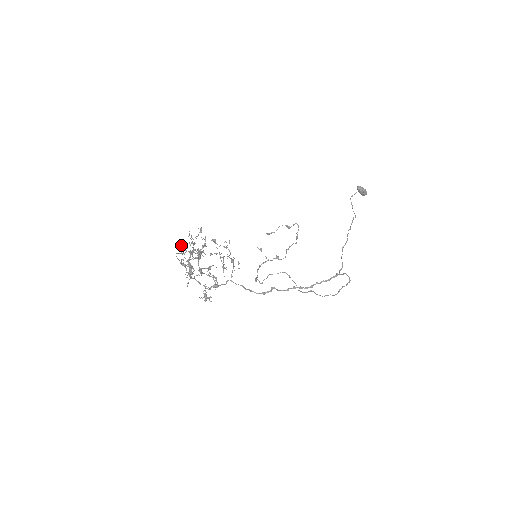
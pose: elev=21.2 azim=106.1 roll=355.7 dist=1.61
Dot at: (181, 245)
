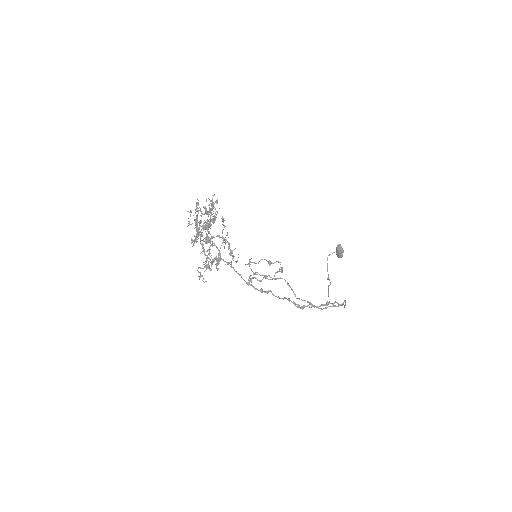
Dot at: (197, 203)
